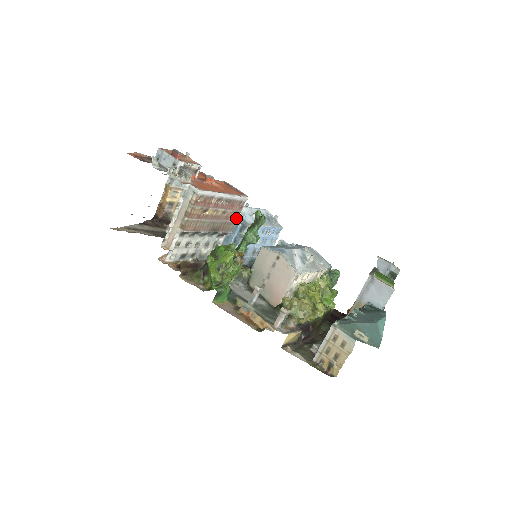
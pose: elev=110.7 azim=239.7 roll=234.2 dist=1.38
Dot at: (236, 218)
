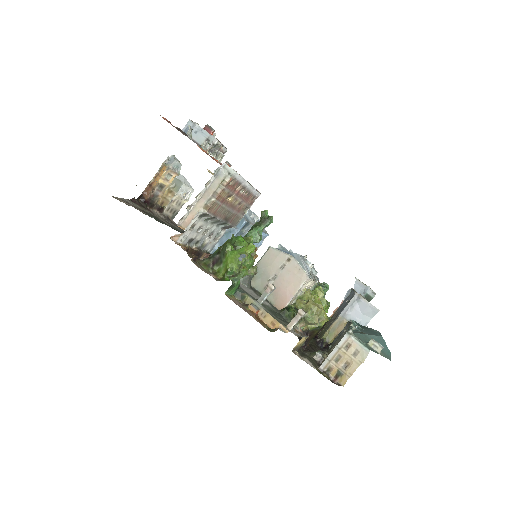
Dot at: (244, 213)
